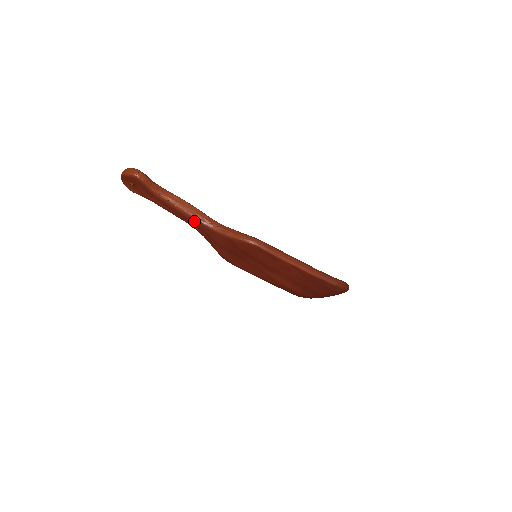
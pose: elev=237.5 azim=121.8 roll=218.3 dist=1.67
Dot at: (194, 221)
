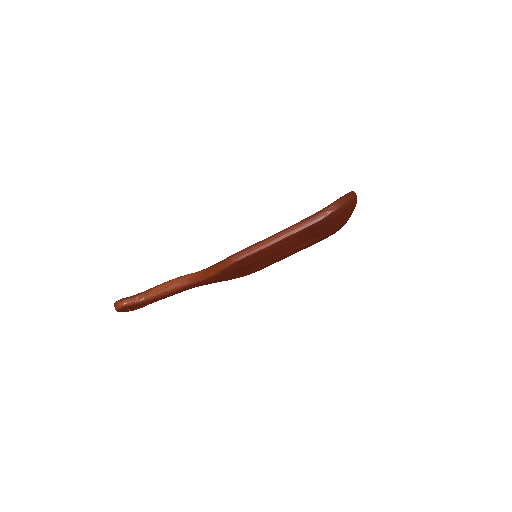
Dot at: (187, 287)
